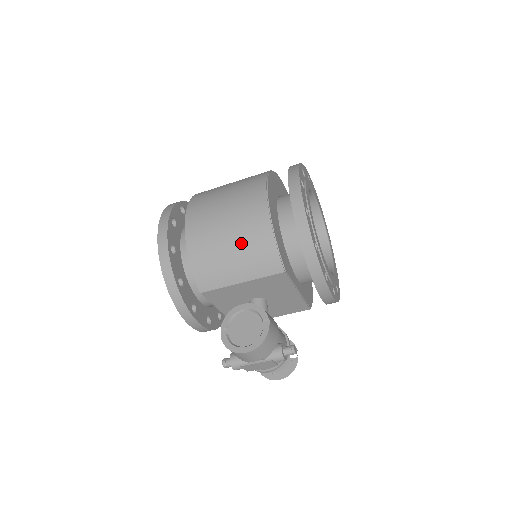
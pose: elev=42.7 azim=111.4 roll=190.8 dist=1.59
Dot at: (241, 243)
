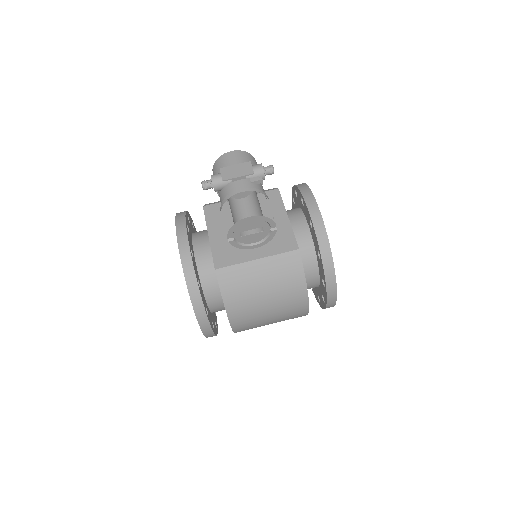
Dot at: occluded
